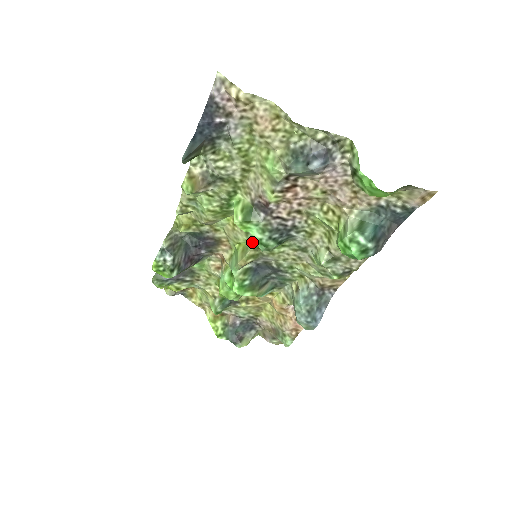
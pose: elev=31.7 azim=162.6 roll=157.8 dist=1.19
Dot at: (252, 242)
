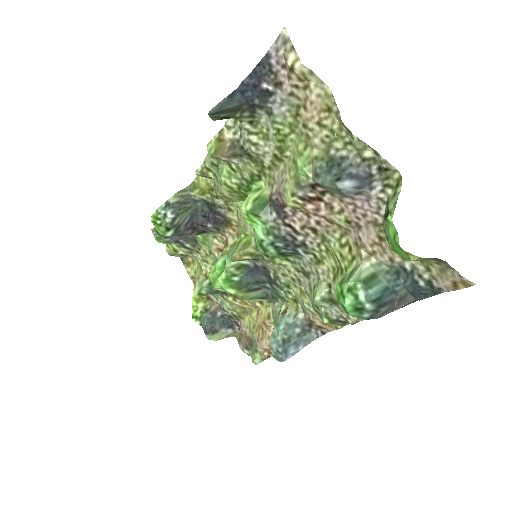
Dot at: occluded
